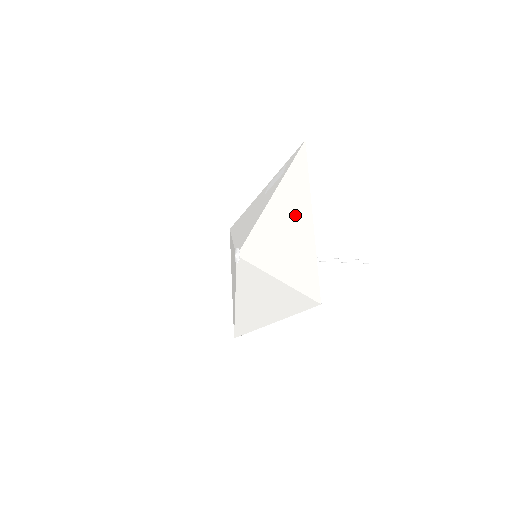
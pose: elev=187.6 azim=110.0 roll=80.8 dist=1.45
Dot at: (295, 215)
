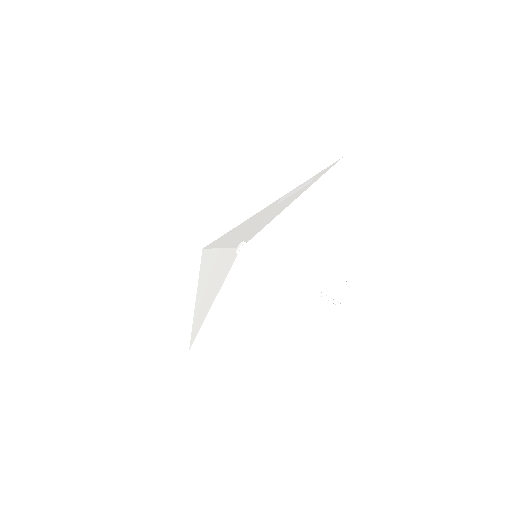
Dot at: (326, 210)
